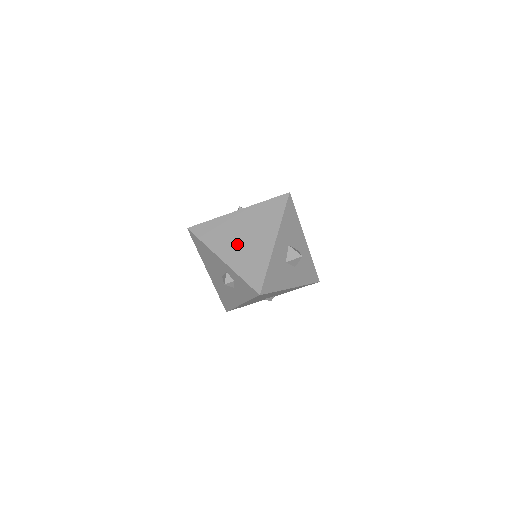
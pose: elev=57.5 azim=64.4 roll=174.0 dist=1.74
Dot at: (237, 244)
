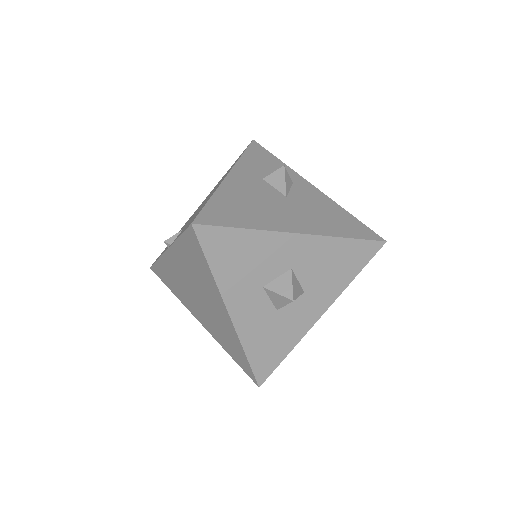
Dot at: (198, 306)
